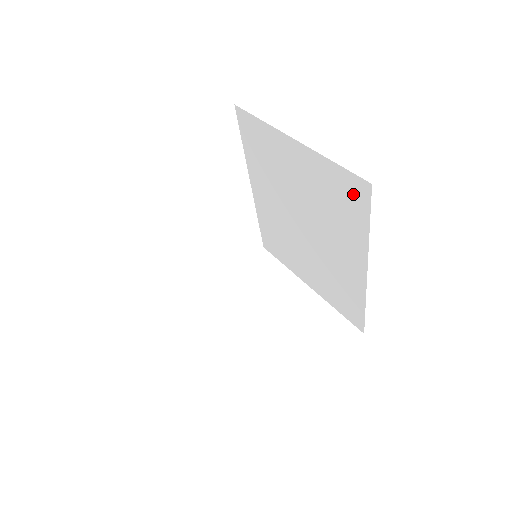
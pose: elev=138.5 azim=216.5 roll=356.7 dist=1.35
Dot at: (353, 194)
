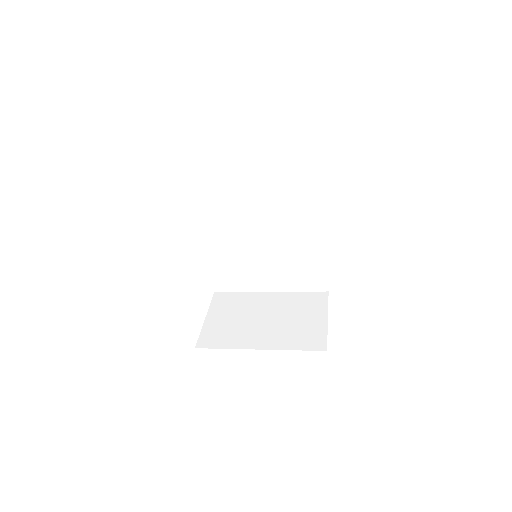
Dot at: (309, 176)
